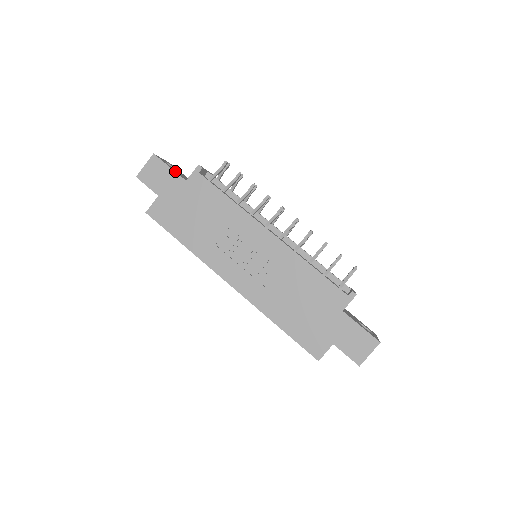
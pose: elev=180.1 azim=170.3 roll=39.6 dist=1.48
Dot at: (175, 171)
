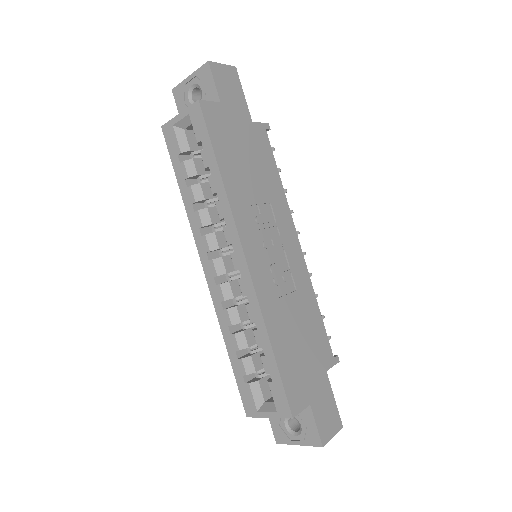
Dot at: (244, 103)
